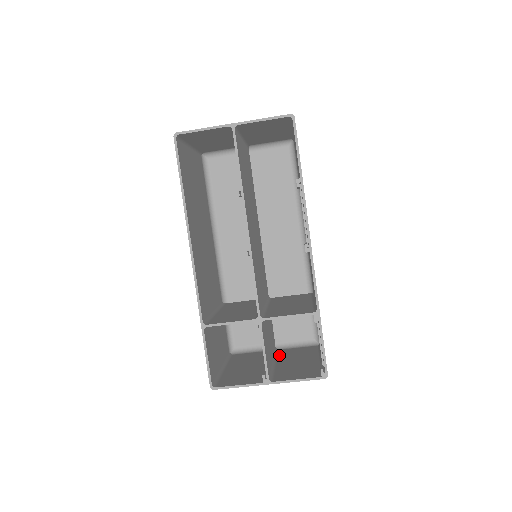
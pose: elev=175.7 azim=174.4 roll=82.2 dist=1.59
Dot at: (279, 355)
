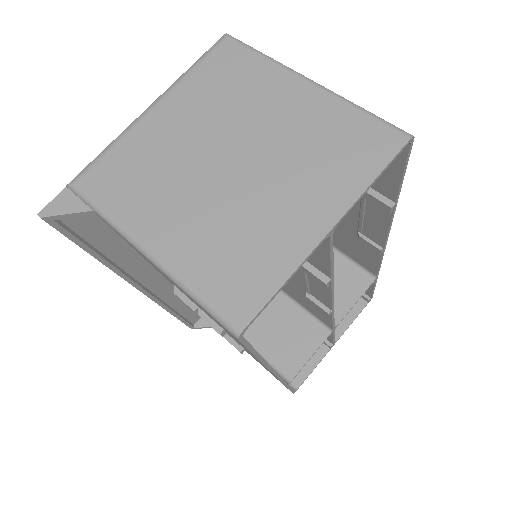
Dot at: occluded
